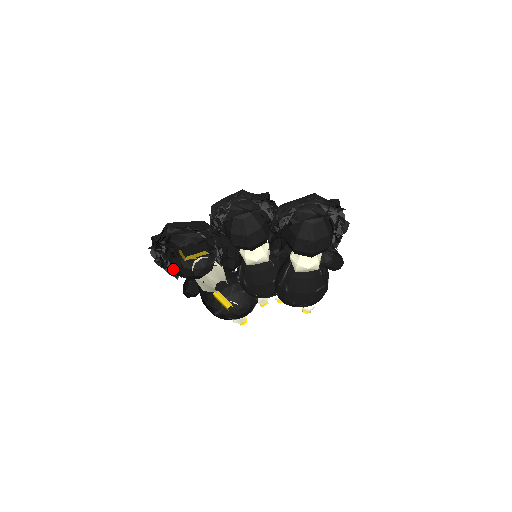
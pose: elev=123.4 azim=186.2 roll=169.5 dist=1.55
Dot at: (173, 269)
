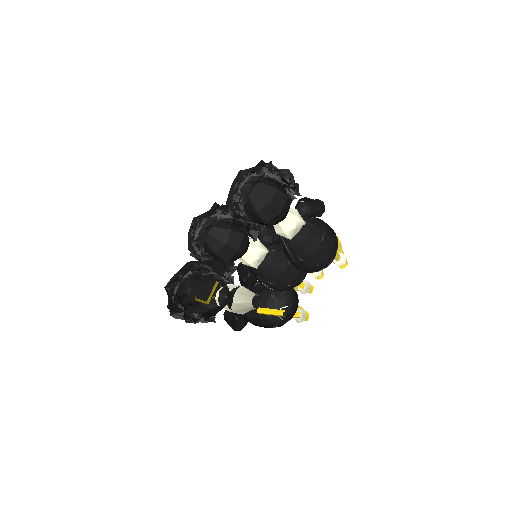
Dot at: occluded
